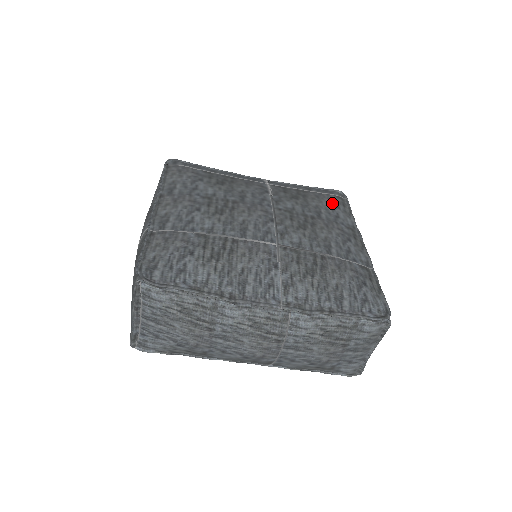
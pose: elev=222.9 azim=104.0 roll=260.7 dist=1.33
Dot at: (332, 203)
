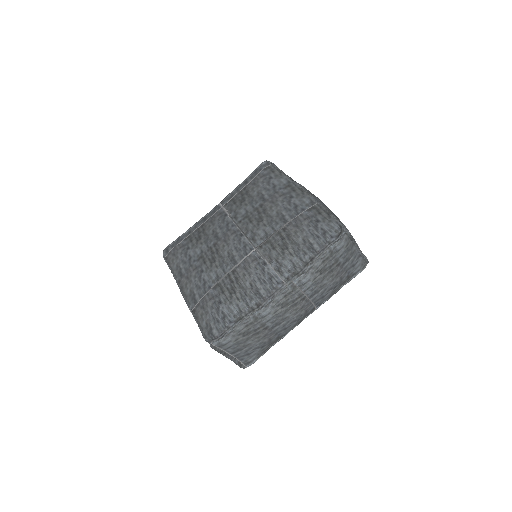
Dot at: (265, 179)
